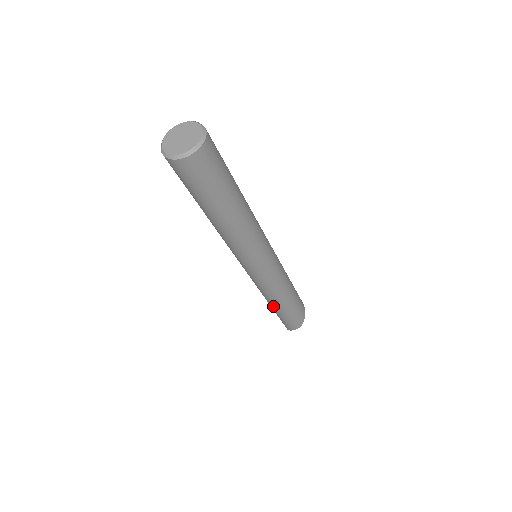
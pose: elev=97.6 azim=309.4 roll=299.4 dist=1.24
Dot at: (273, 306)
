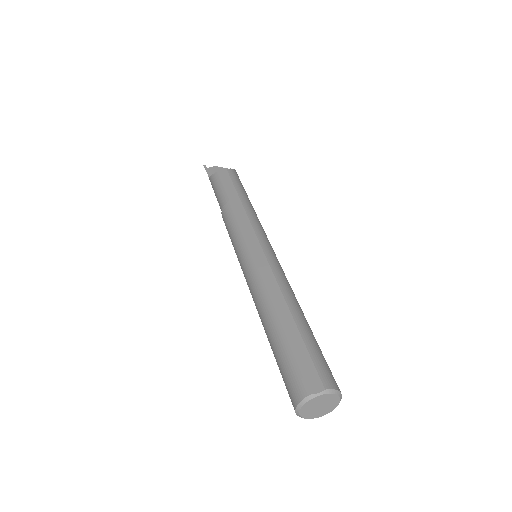
Dot at: occluded
